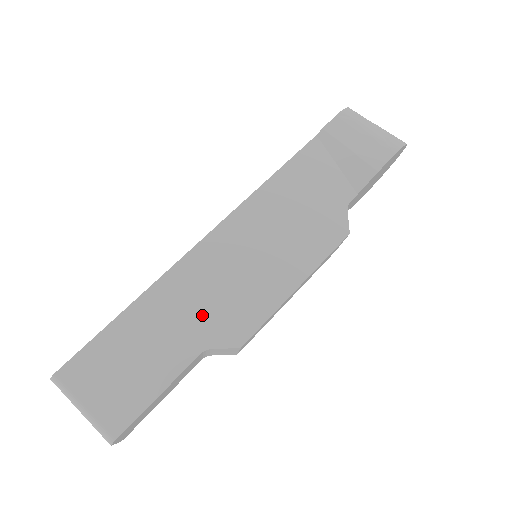
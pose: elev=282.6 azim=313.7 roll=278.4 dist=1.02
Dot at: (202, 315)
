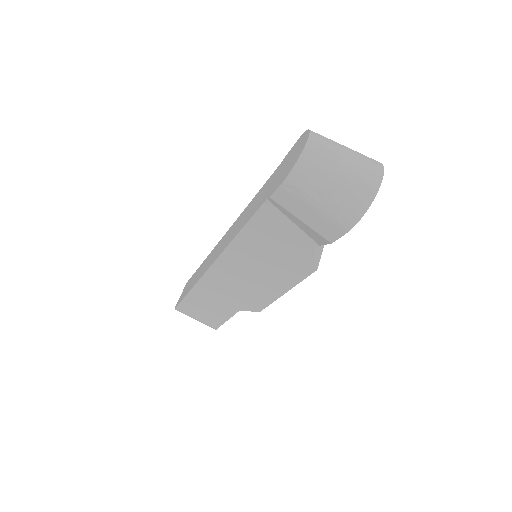
Dot at: (231, 299)
